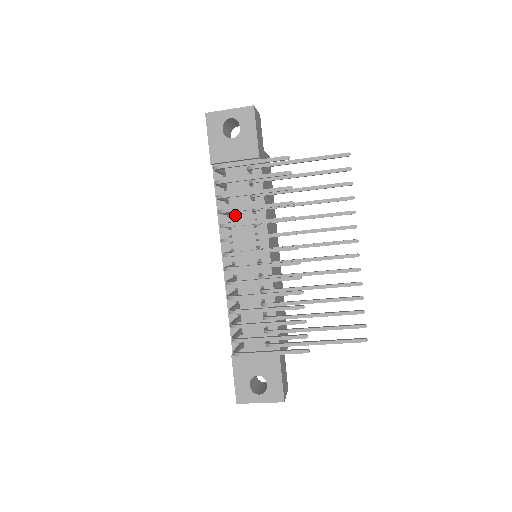
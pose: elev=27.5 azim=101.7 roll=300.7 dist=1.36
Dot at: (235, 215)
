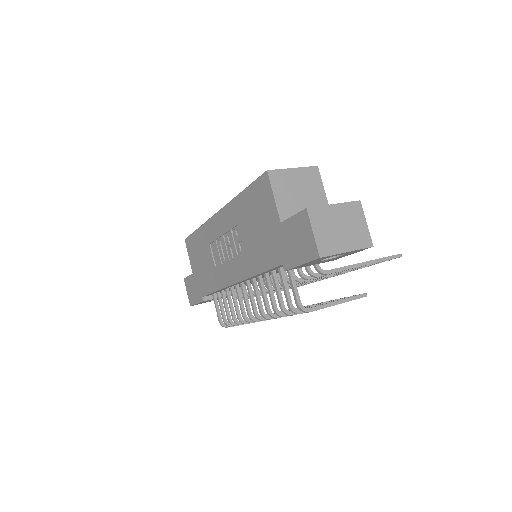
Dot at: occluded
